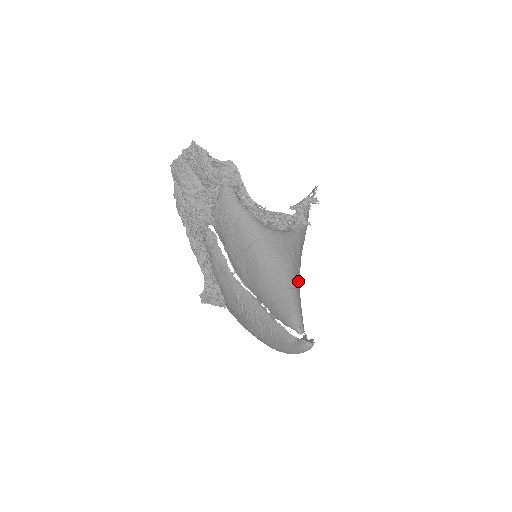
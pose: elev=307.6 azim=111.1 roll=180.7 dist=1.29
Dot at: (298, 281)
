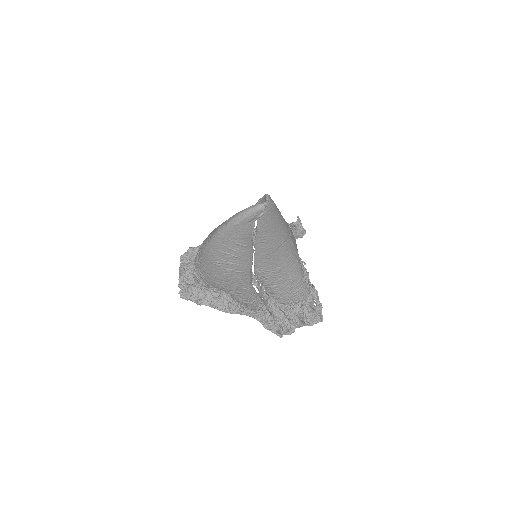
Dot at: (283, 231)
